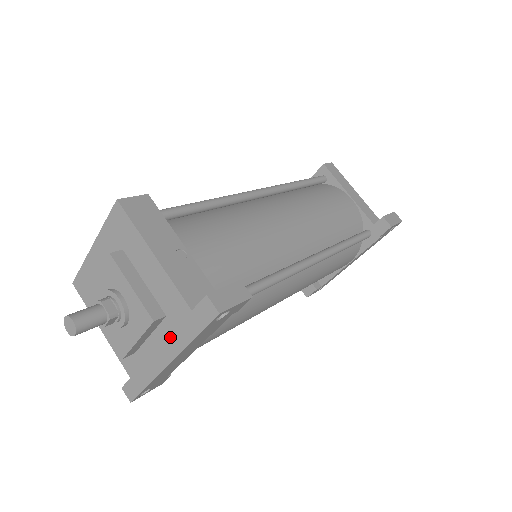
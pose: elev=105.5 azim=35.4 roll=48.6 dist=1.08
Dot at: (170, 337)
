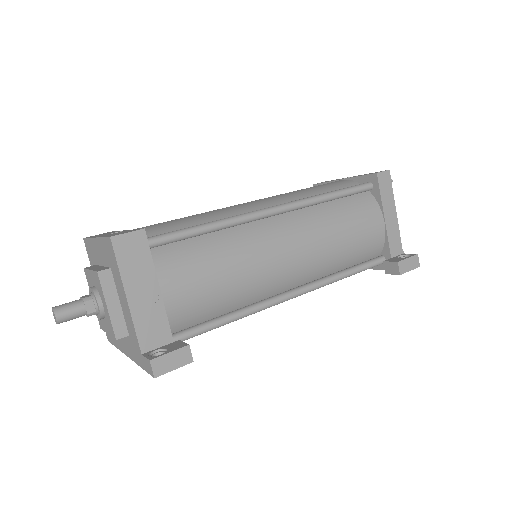
Dot at: (130, 347)
